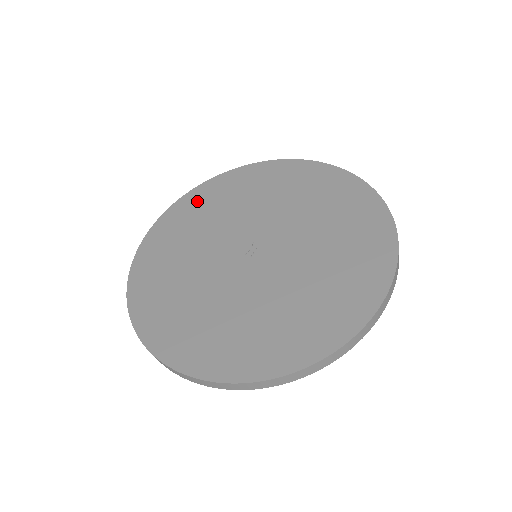
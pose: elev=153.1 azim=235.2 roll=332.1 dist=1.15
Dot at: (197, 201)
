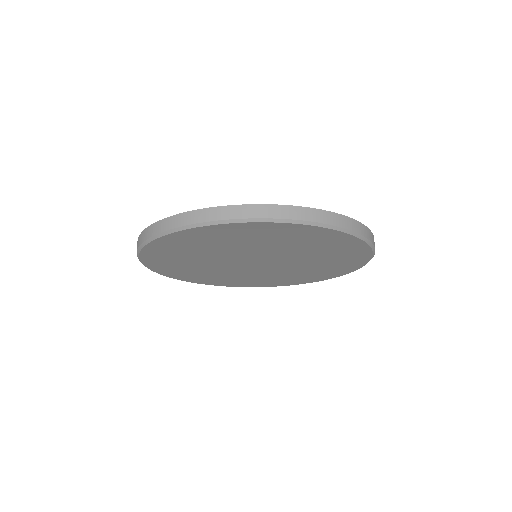
Dot at: occluded
